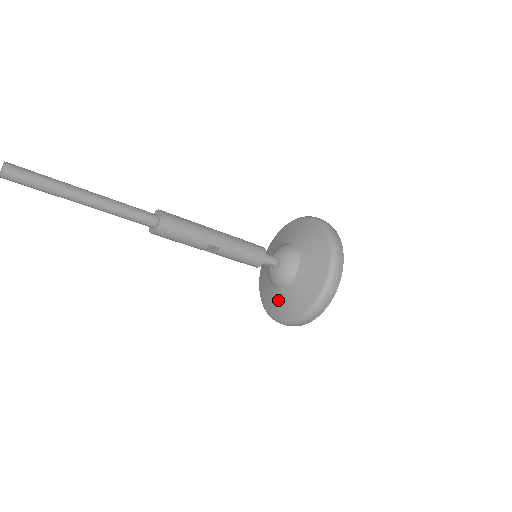
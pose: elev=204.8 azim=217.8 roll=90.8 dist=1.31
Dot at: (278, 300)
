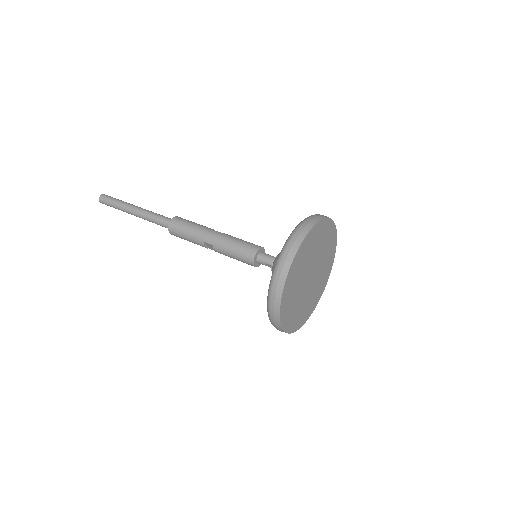
Dot at: occluded
